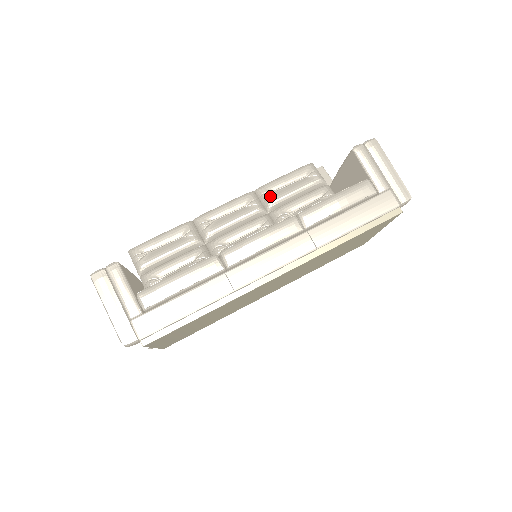
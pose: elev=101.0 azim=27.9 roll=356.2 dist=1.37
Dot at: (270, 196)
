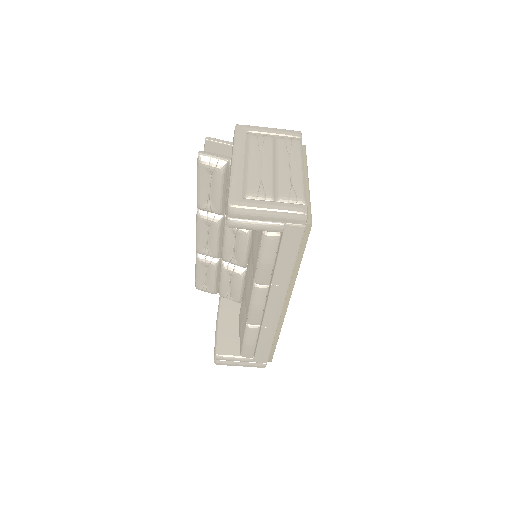
Dot at: (211, 210)
